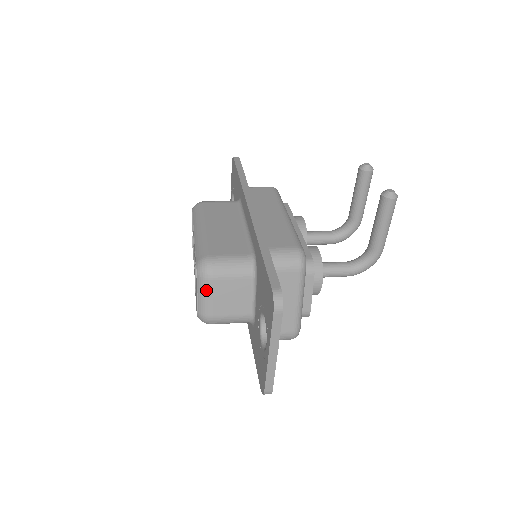
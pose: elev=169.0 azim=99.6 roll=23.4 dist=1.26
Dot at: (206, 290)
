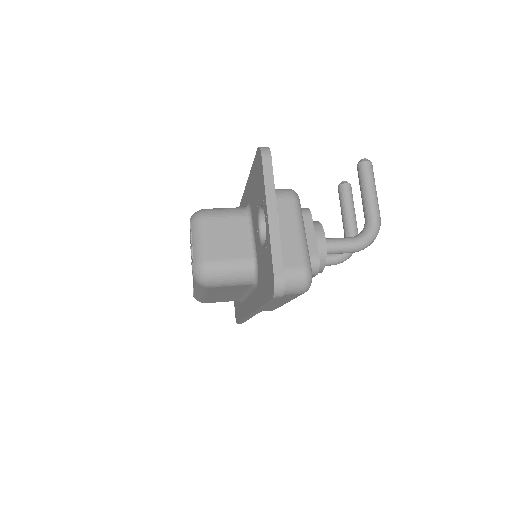
Dot at: (200, 232)
